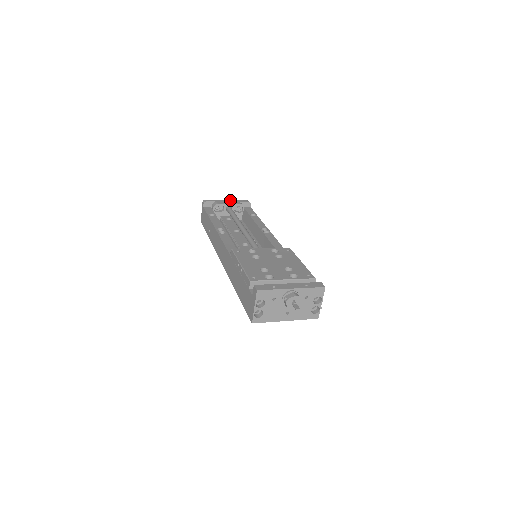
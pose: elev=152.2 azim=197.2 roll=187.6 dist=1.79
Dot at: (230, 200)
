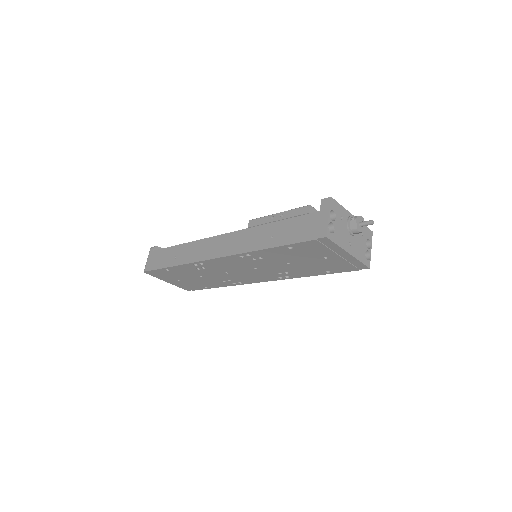
Dot at: occluded
